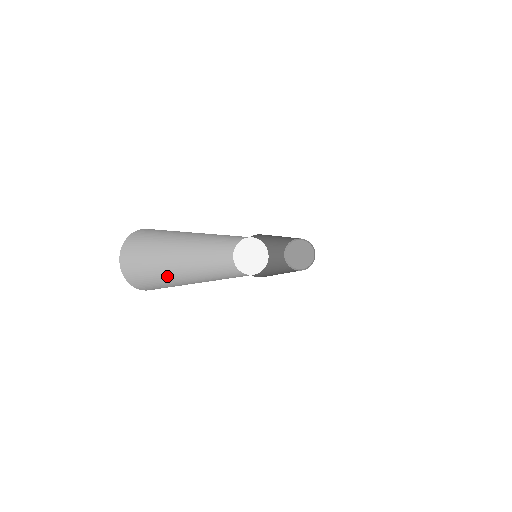
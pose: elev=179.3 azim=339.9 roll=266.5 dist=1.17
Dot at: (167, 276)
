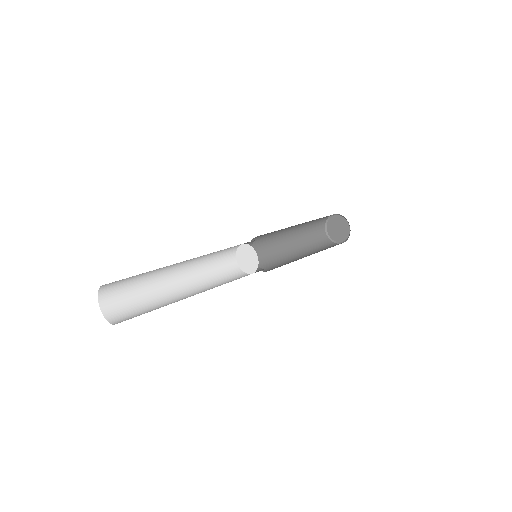
Dot at: (142, 286)
